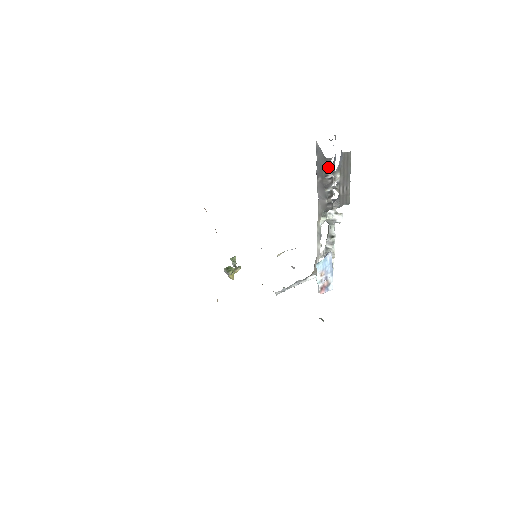
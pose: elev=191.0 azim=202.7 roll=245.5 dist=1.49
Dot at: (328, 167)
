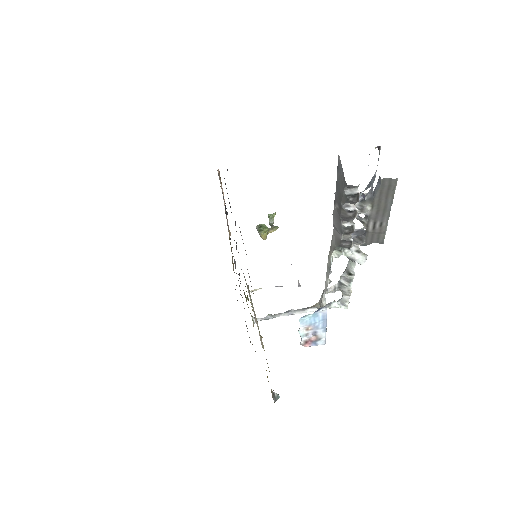
Dot at: (349, 197)
